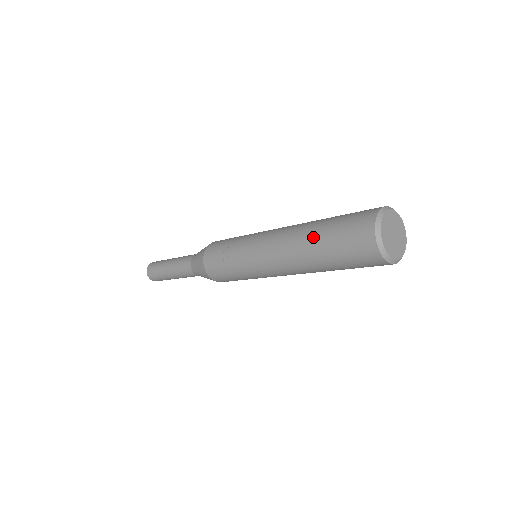
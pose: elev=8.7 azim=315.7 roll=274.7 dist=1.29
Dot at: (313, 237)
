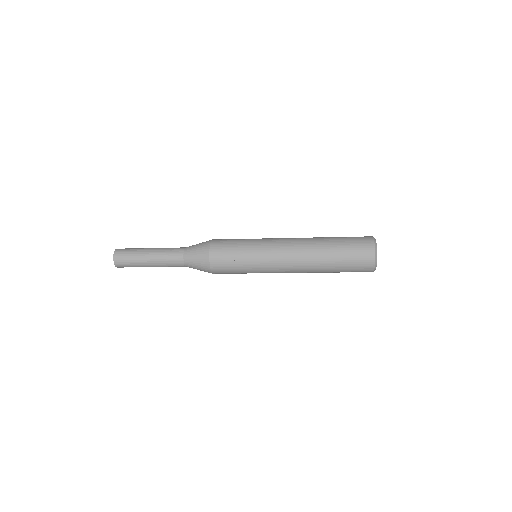
Dot at: (327, 253)
